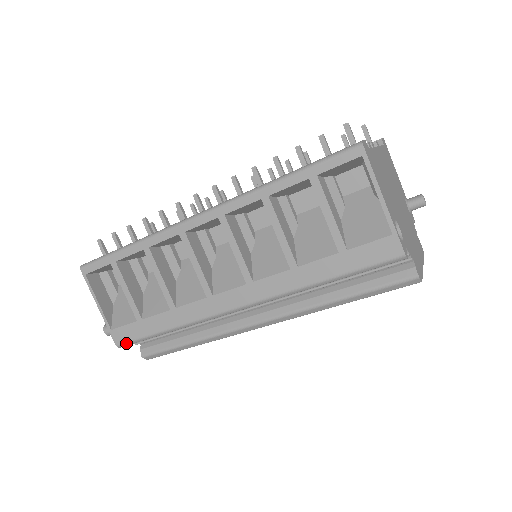
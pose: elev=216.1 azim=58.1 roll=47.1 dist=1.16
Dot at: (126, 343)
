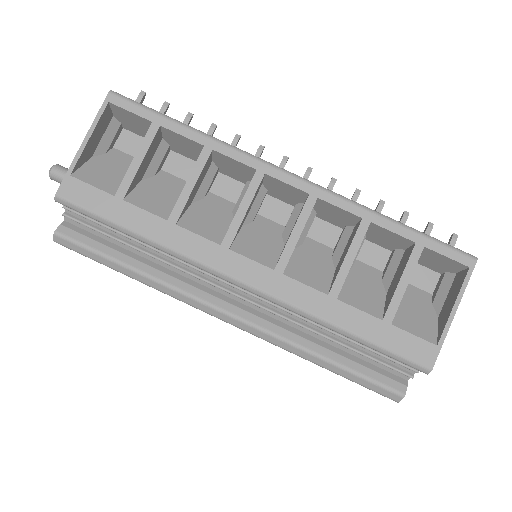
Dot at: (72, 203)
